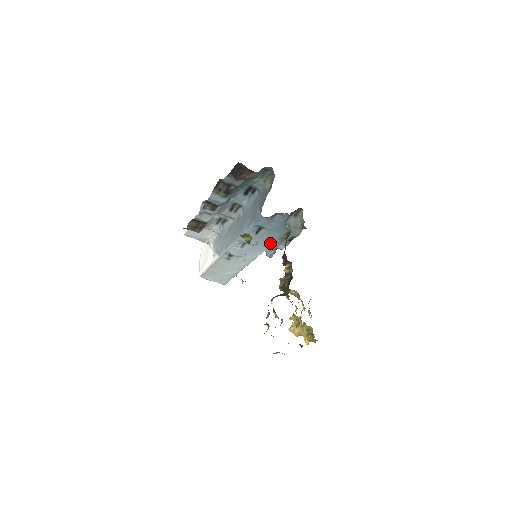
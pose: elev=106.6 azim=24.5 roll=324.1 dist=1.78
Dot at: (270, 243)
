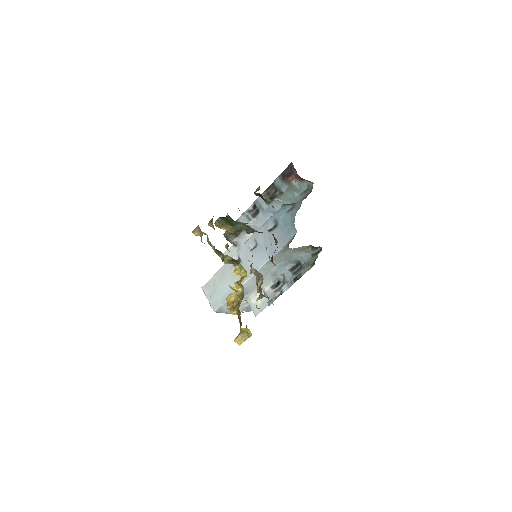
Dot at: occluded
